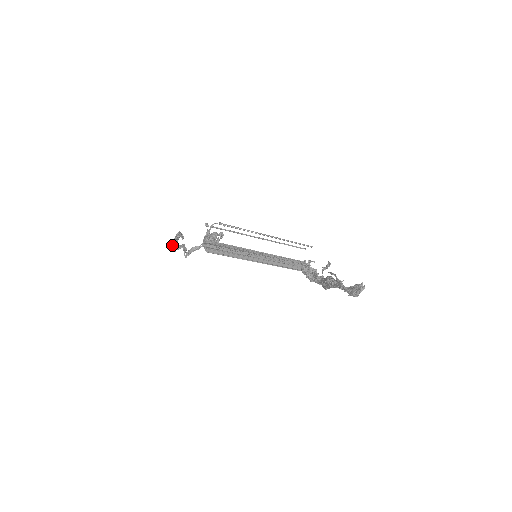
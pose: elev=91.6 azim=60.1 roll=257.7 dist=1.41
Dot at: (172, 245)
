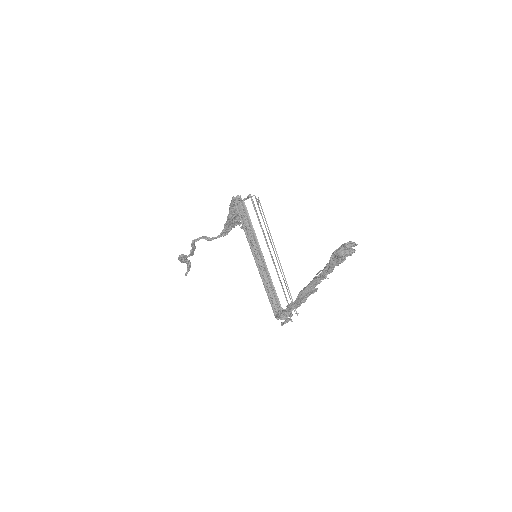
Dot at: occluded
